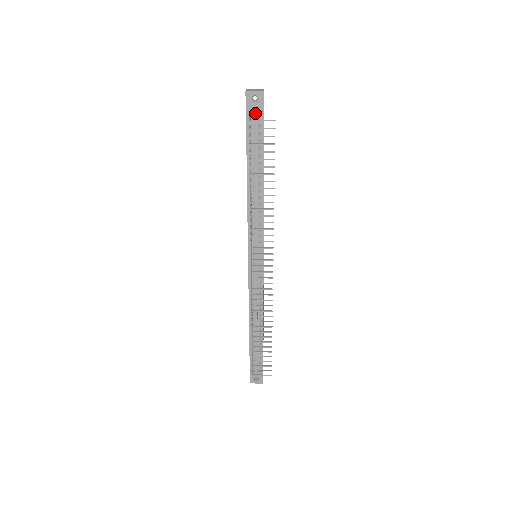
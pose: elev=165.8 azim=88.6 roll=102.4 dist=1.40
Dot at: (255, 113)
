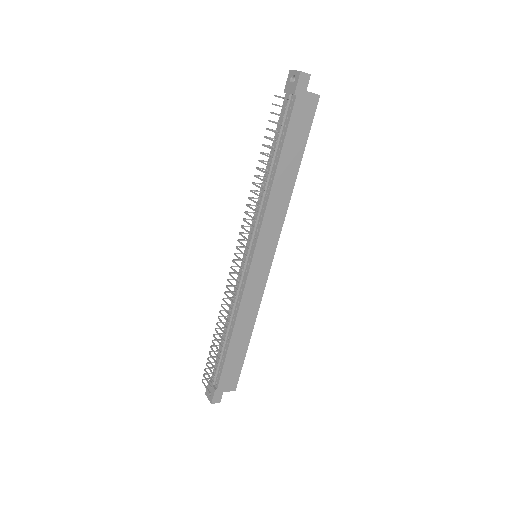
Dot at: (289, 94)
